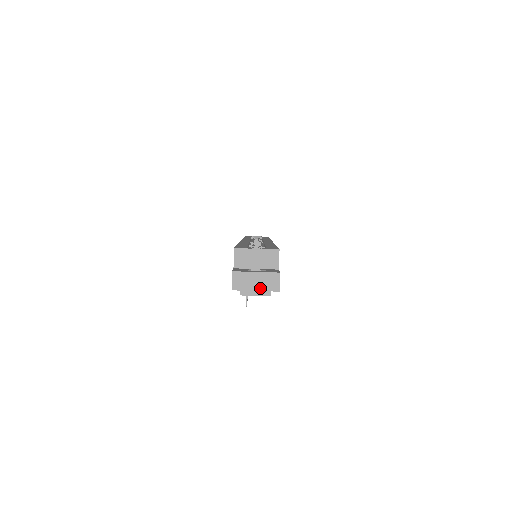
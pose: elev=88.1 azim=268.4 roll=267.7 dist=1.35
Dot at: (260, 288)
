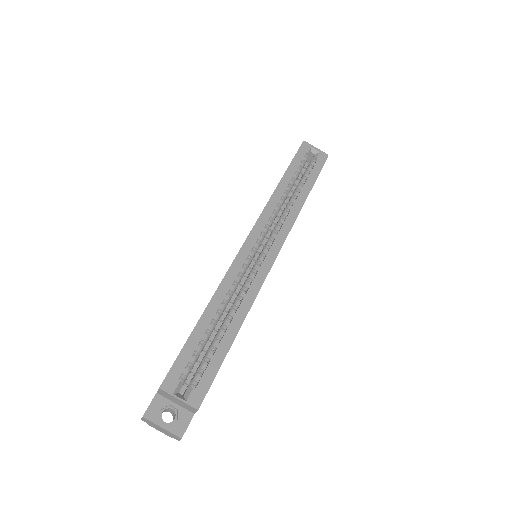
Dot at: (164, 432)
